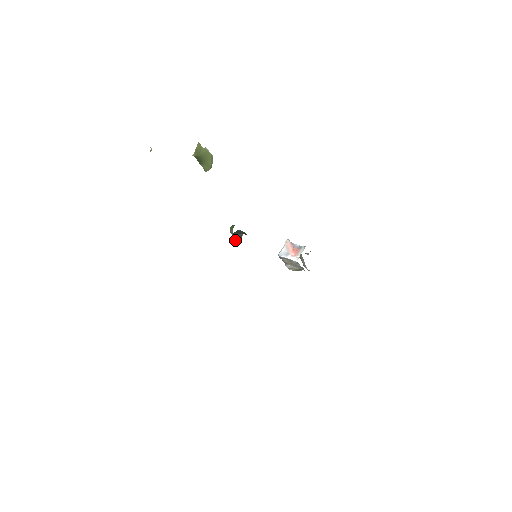
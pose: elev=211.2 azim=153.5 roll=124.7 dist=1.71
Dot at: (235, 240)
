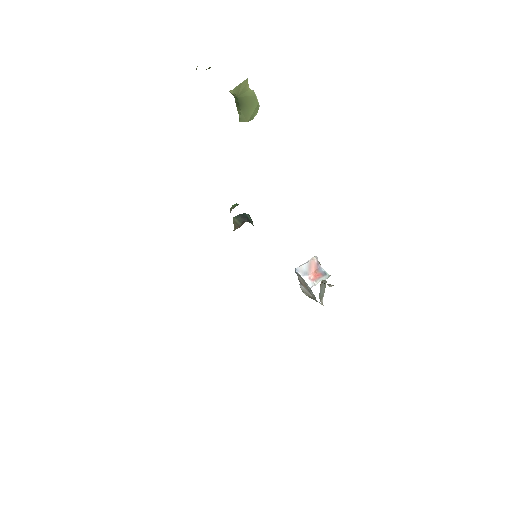
Dot at: (235, 223)
